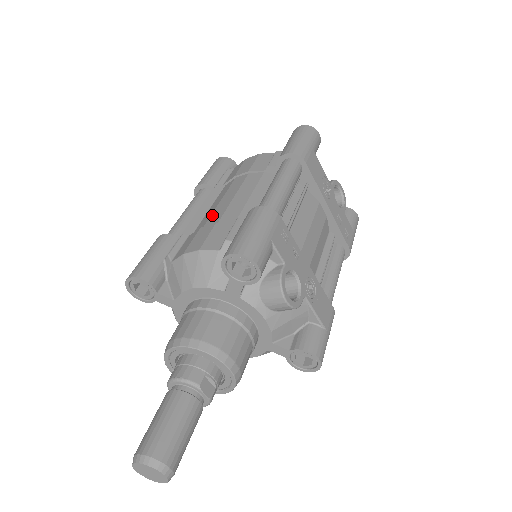
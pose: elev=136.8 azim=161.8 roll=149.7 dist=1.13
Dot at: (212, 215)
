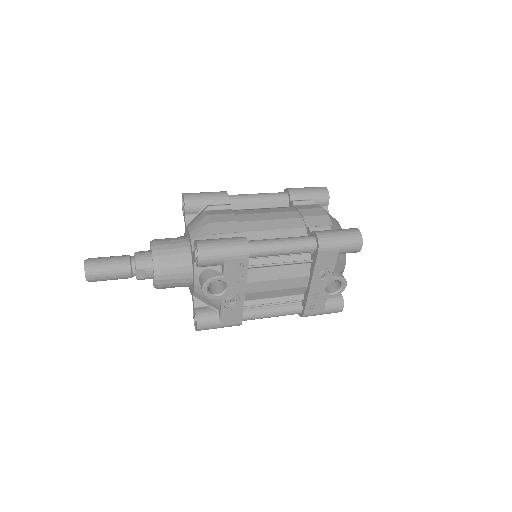
Dot at: (250, 214)
